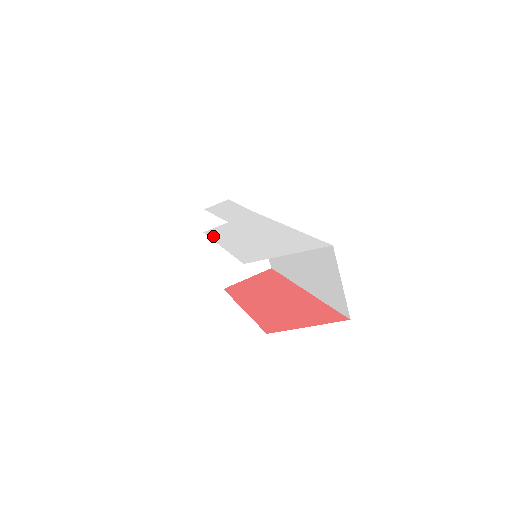
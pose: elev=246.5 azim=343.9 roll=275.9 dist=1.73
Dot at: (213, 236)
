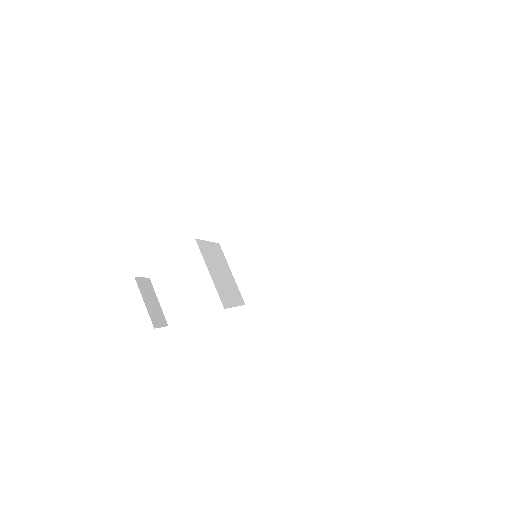
Dot at: occluded
